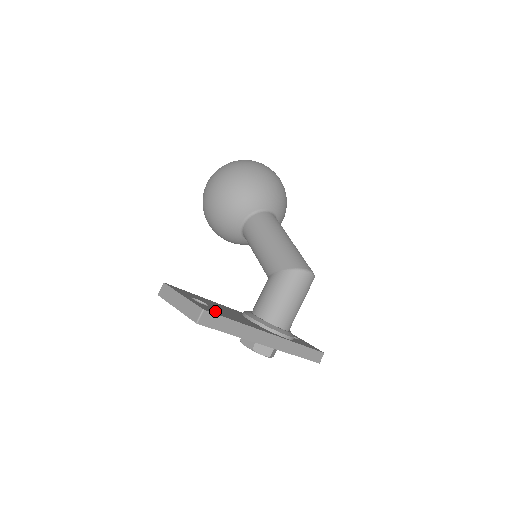
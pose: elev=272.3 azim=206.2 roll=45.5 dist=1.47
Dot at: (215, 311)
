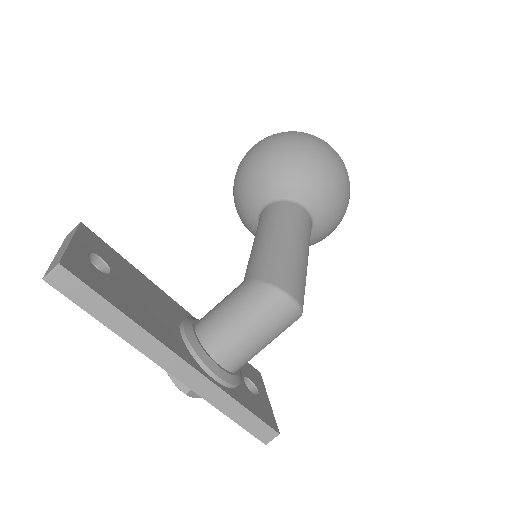
Dot at: (97, 280)
